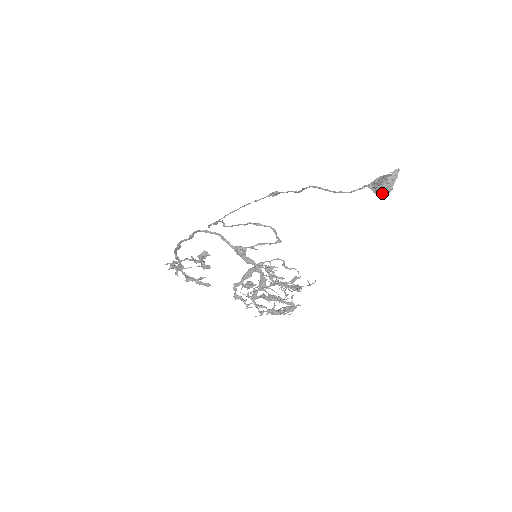
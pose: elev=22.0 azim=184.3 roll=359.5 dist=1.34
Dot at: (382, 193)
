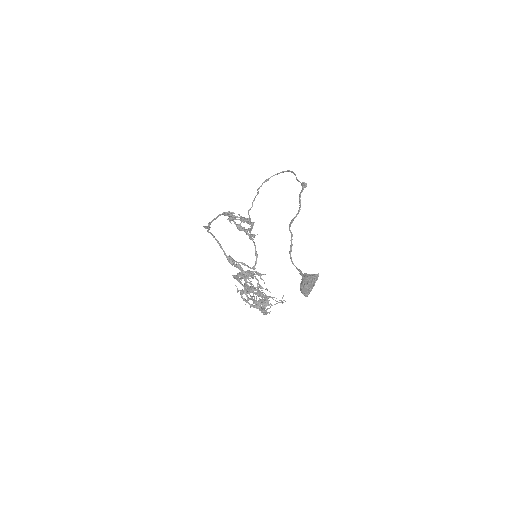
Dot at: occluded
